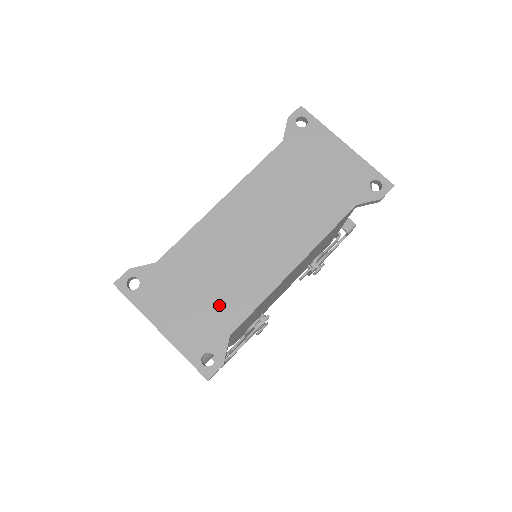
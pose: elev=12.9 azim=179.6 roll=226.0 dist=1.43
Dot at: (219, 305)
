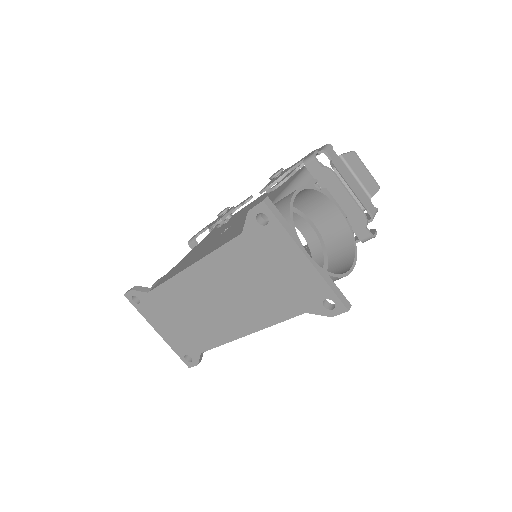
Dot at: (193, 334)
